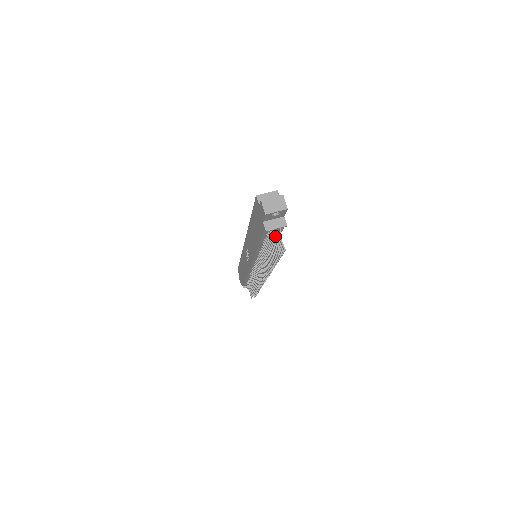
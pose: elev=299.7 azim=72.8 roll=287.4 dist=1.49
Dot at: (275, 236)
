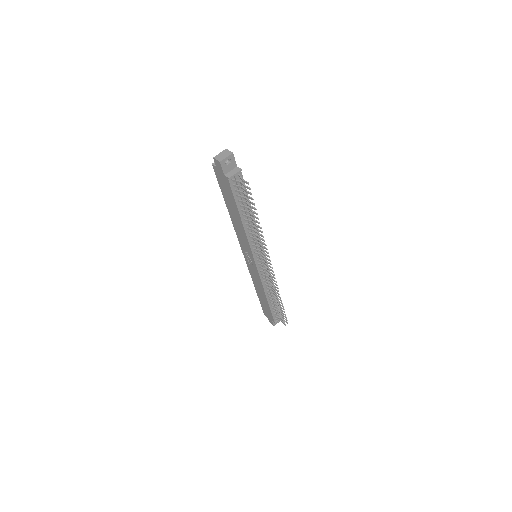
Dot at: (244, 195)
